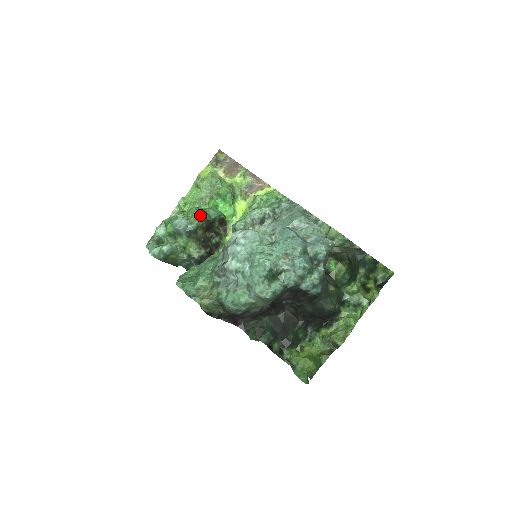
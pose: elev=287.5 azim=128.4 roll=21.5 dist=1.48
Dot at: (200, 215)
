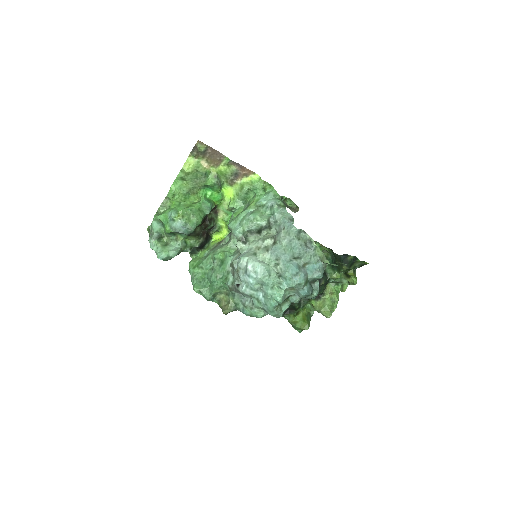
Dot at: (197, 220)
